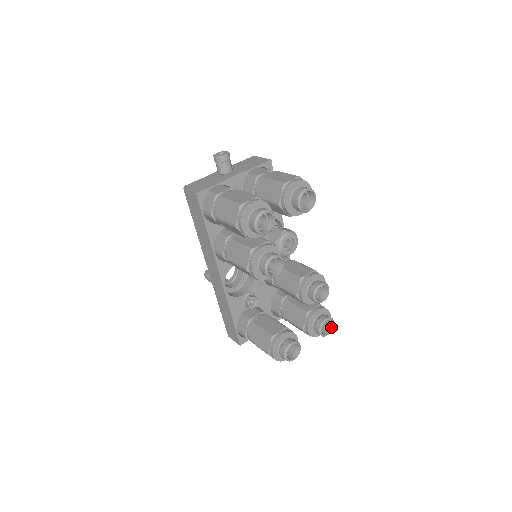
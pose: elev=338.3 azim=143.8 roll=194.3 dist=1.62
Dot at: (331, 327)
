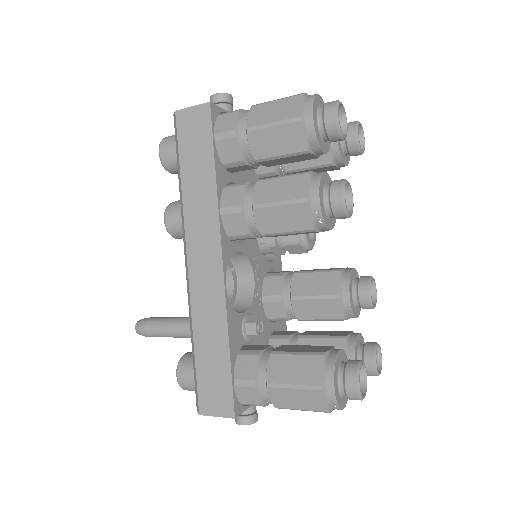
Dot at: (378, 364)
